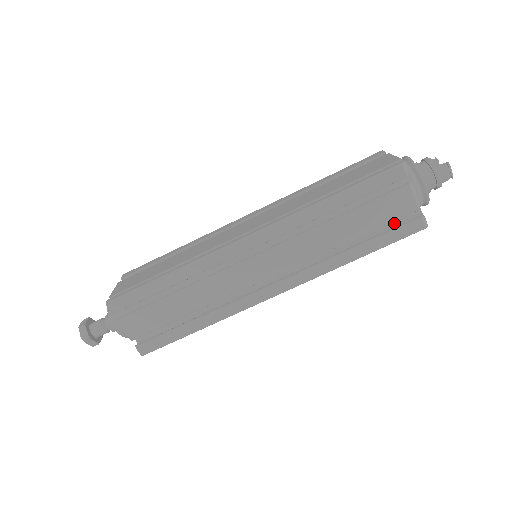
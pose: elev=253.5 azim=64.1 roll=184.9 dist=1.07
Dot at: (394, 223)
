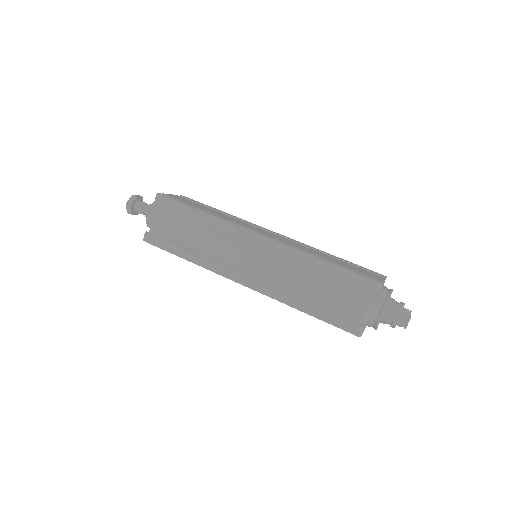
Dot at: (344, 315)
